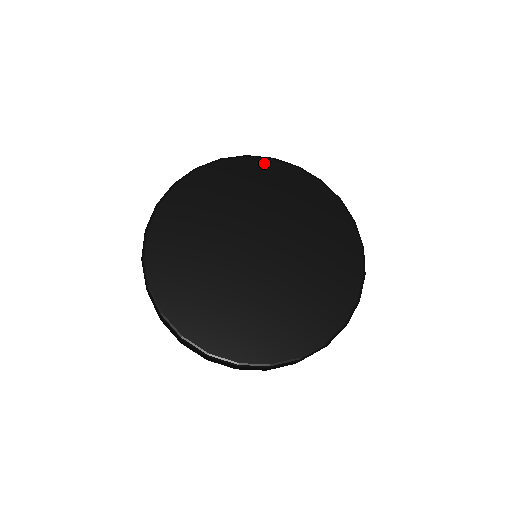
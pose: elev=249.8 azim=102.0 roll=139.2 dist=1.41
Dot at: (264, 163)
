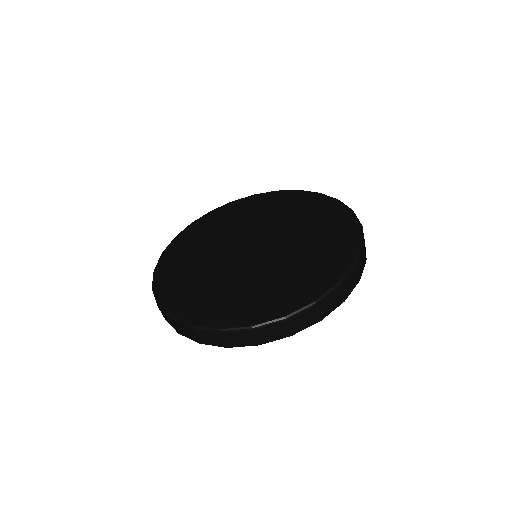
Dot at: (207, 217)
